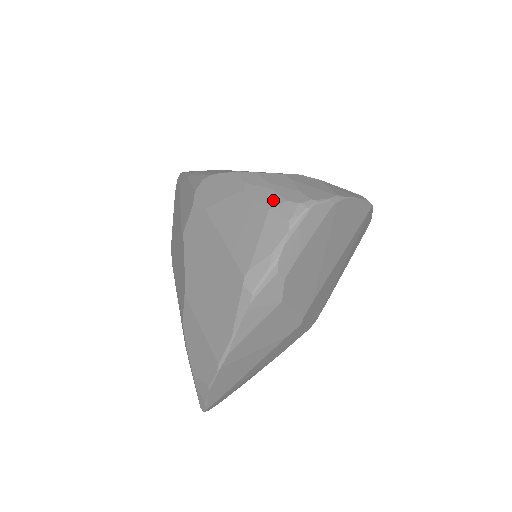
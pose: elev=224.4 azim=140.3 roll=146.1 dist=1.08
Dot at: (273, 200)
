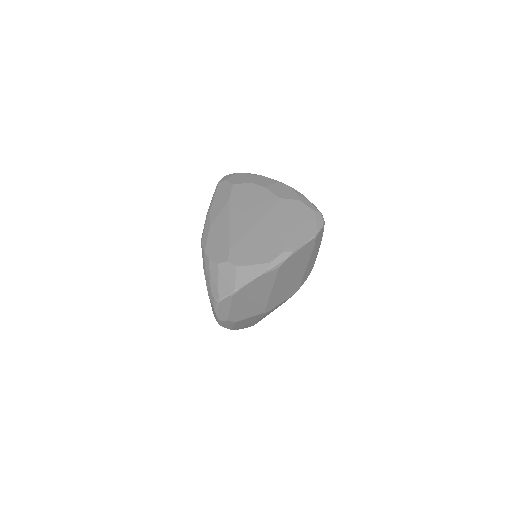
Dot at: (209, 290)
